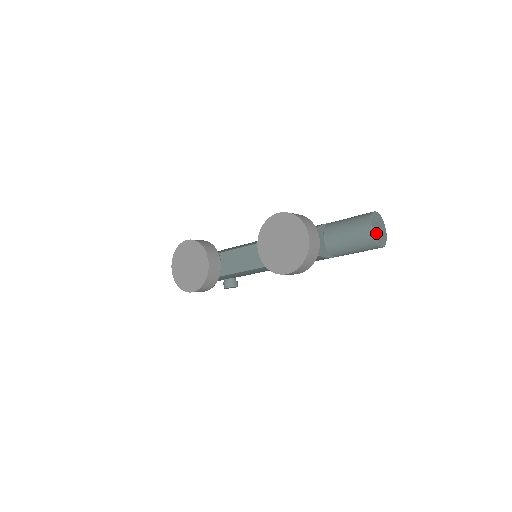
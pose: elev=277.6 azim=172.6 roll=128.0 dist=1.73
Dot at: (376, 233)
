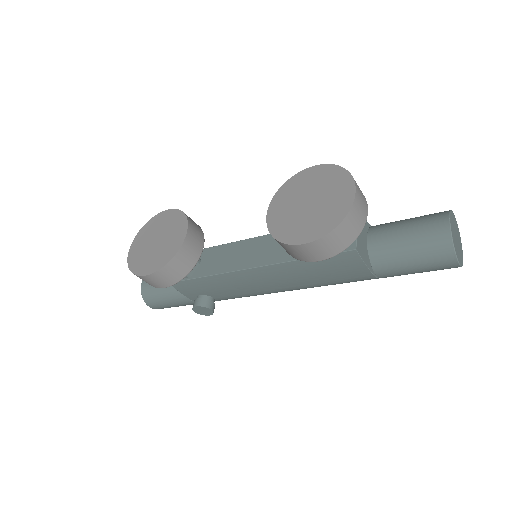
Dot at: (454, 236)
